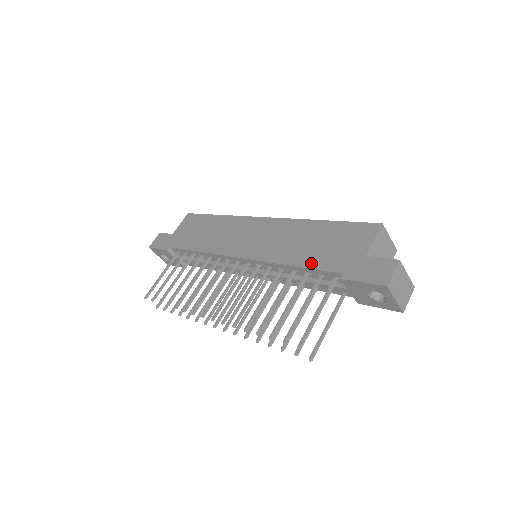
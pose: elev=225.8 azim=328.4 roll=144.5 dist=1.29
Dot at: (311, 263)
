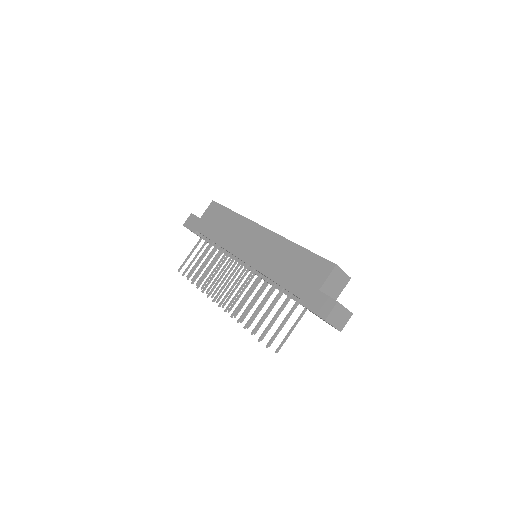
Dot at: (285, 283)
